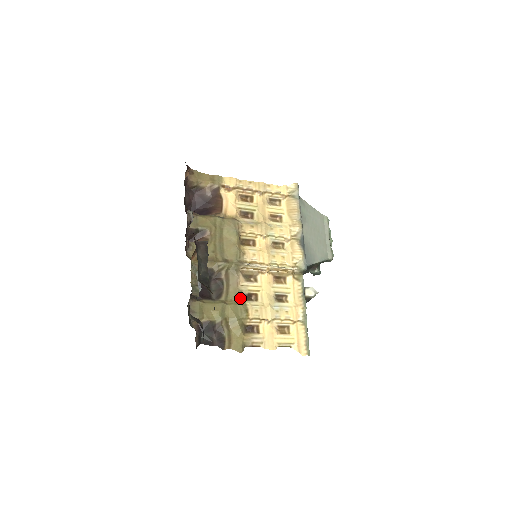
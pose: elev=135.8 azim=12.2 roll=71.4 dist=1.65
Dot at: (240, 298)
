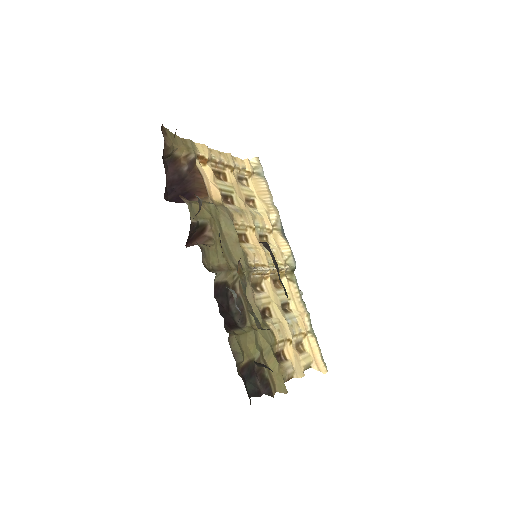
Dot at: (262, 318)
